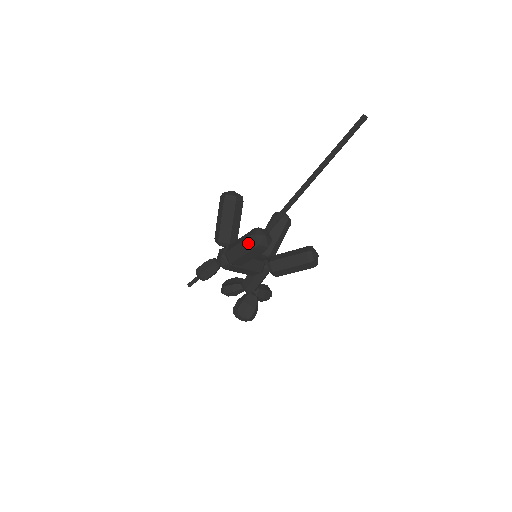
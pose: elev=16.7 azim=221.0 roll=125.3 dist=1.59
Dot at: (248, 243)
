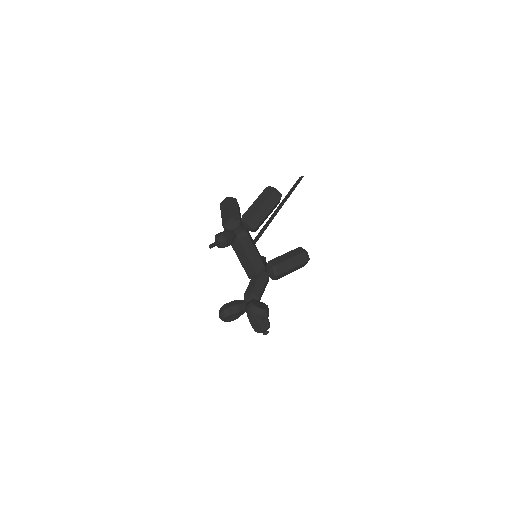
Dot at: (266, 193)
